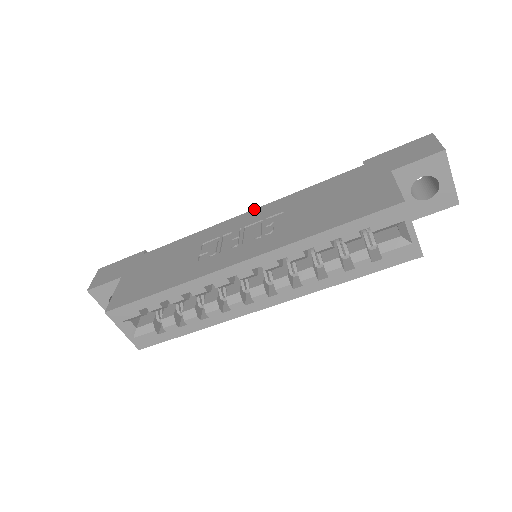
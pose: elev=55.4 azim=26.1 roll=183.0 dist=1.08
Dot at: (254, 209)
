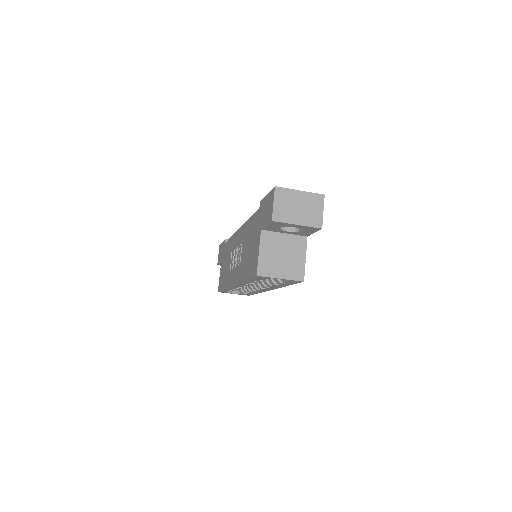
Dot at: (240, 228)
